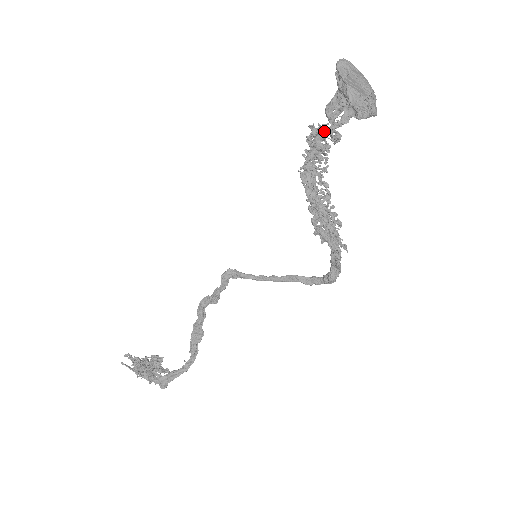
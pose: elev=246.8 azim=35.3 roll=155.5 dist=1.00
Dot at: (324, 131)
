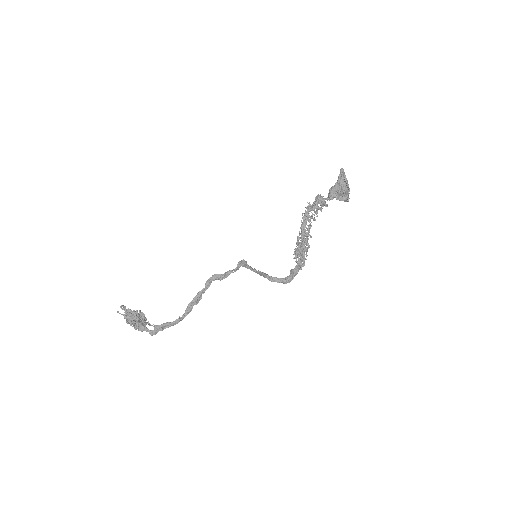
Dot at: (322, 200)
